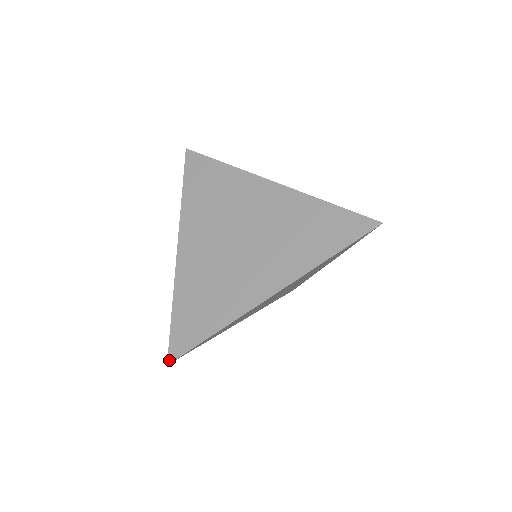
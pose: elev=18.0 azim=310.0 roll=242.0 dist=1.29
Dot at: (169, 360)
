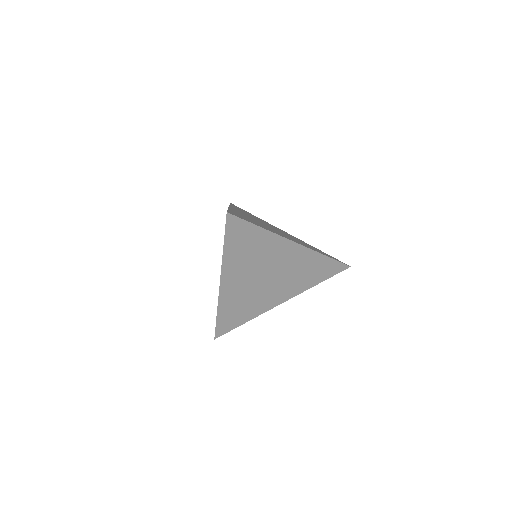
Dot at: (228, 212)
